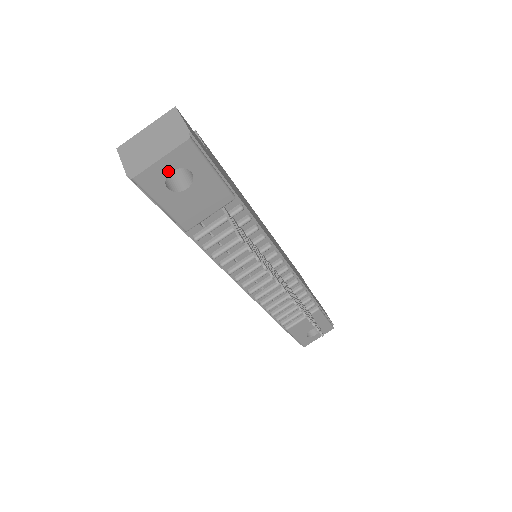
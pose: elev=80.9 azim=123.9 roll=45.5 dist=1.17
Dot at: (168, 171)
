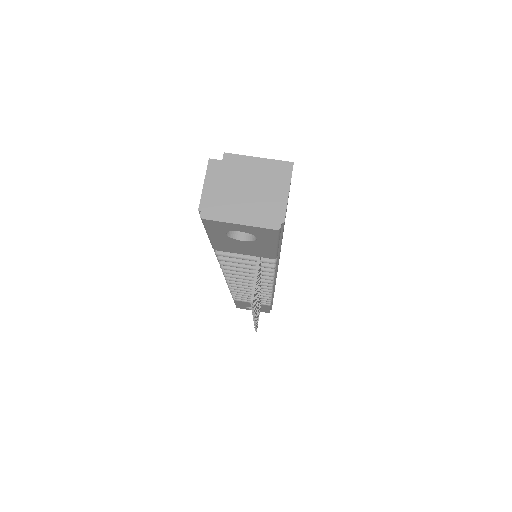
Dot at: (238, 230)
